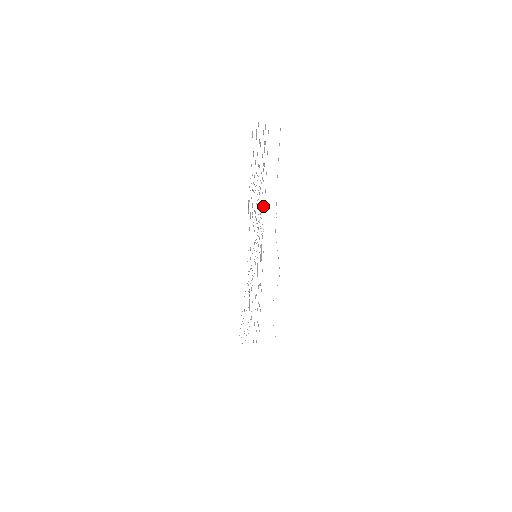
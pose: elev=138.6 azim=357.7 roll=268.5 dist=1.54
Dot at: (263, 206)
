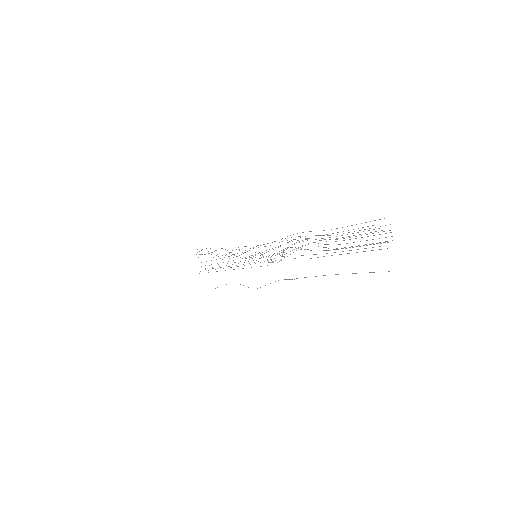
Dot at: occluded
